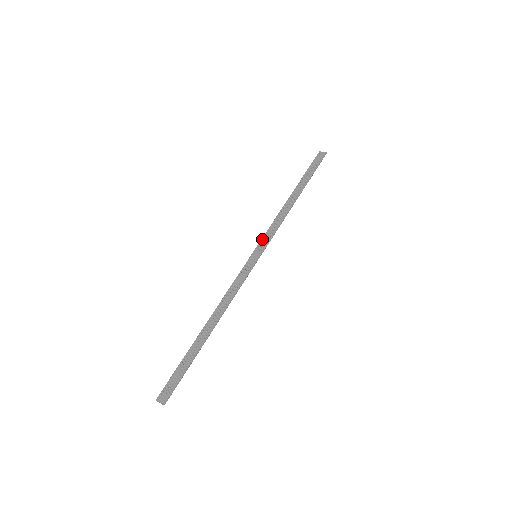
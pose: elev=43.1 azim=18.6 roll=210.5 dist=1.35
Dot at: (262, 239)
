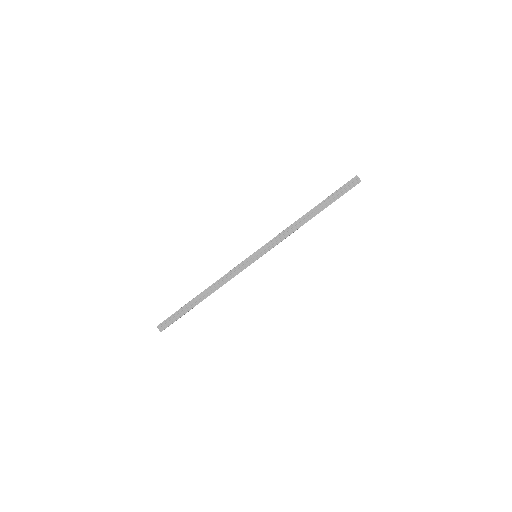
Dot at: (267, 244)
